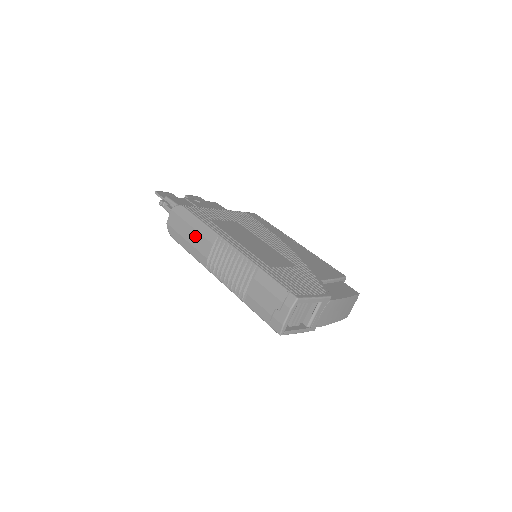
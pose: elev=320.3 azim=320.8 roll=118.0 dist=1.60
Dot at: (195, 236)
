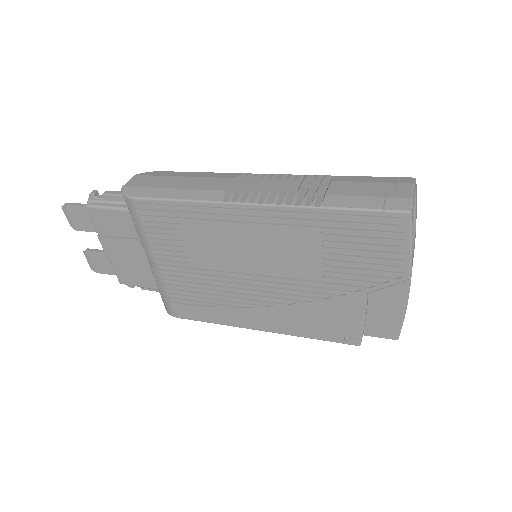
Dot at: (194, 180)
